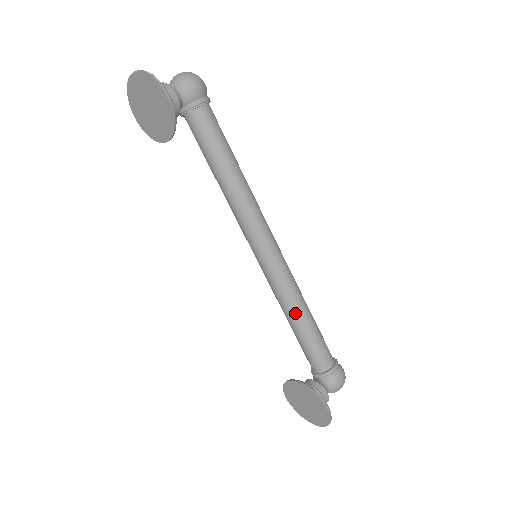
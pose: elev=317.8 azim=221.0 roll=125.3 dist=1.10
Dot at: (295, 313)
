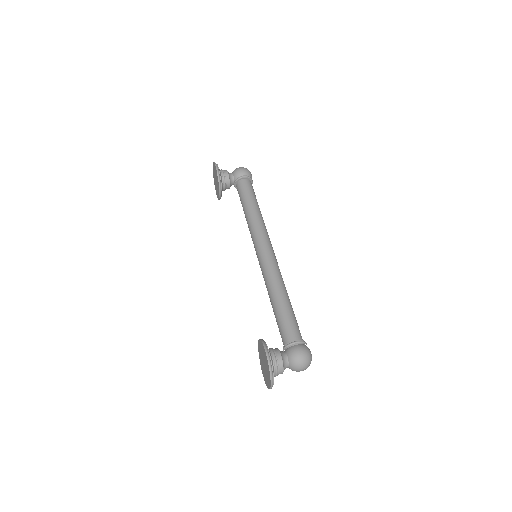
Dot at: (272, 293)
